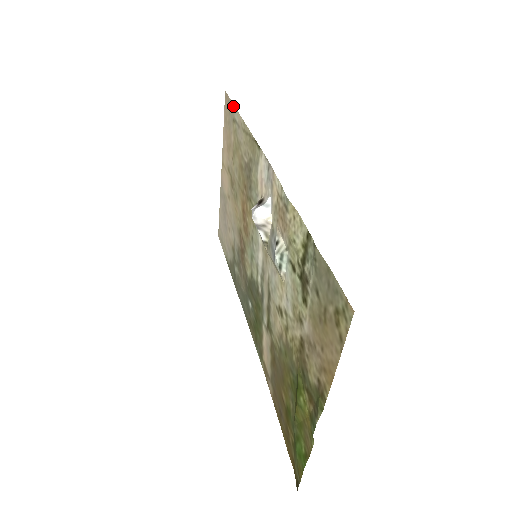
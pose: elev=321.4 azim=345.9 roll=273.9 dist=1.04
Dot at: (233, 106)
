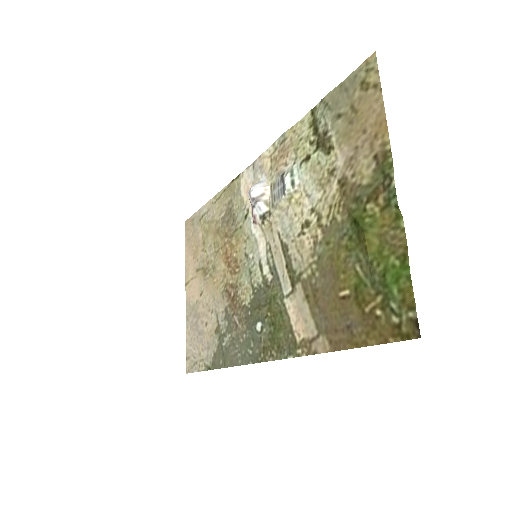
Dot at: (198, 211)
